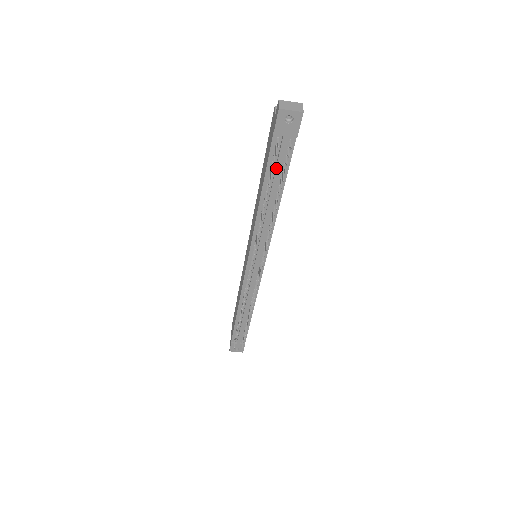
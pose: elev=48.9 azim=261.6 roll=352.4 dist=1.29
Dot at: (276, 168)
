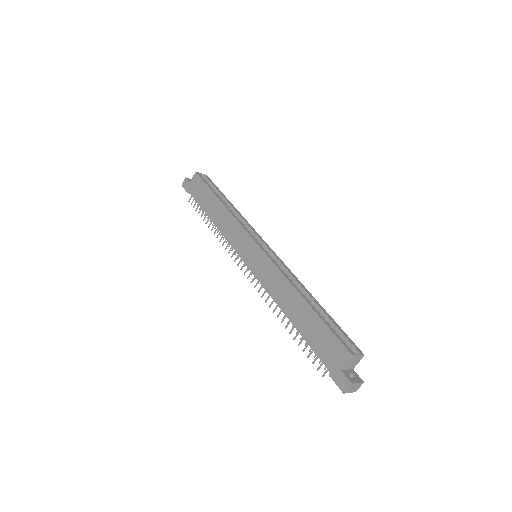
Dot at: occluded
